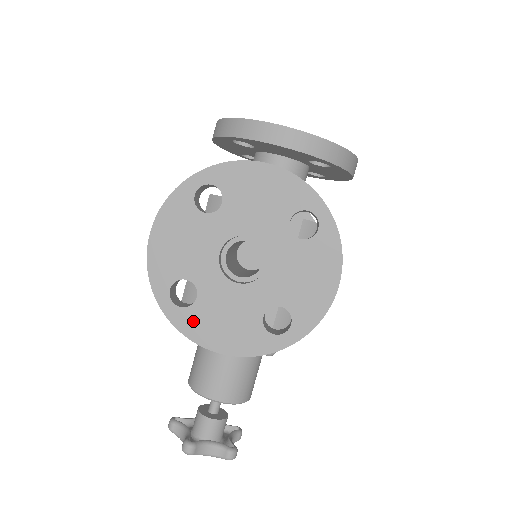
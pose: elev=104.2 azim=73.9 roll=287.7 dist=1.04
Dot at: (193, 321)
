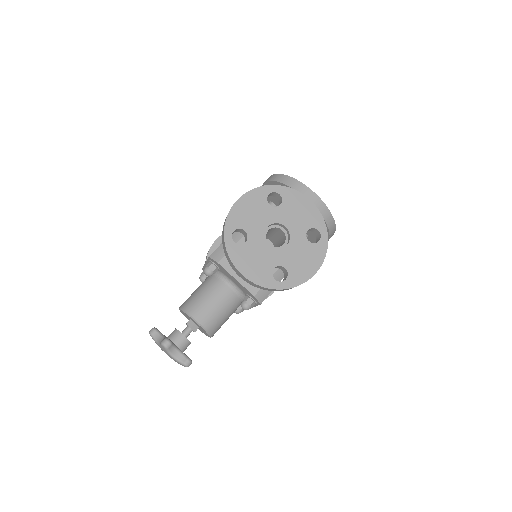
Dot at: (238, 253)
